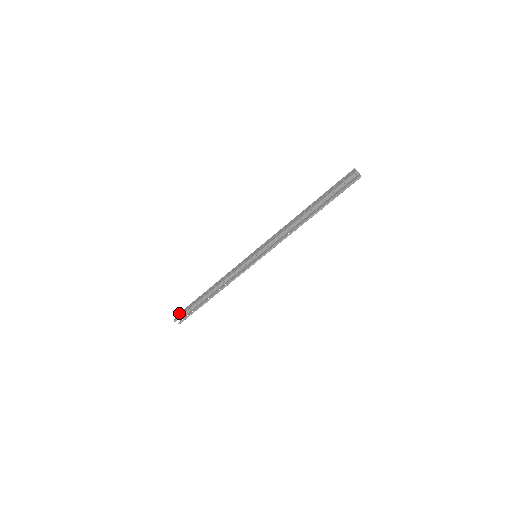
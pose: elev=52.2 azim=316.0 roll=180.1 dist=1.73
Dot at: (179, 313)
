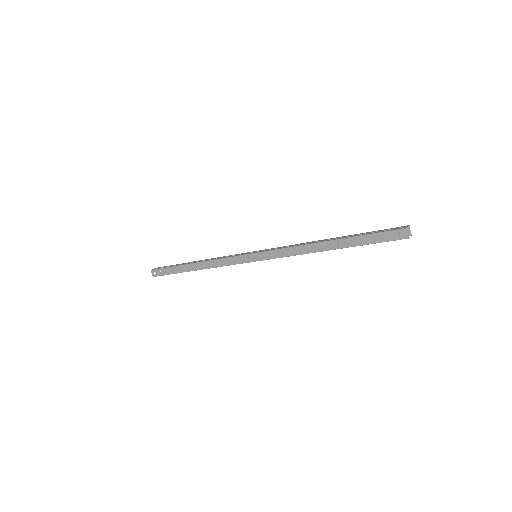
Dot at: (156, 270)
